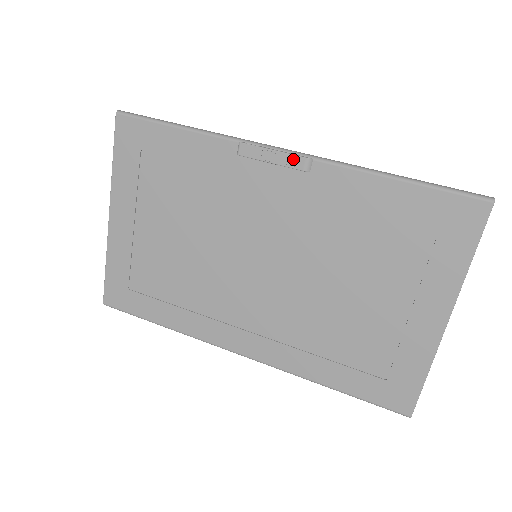
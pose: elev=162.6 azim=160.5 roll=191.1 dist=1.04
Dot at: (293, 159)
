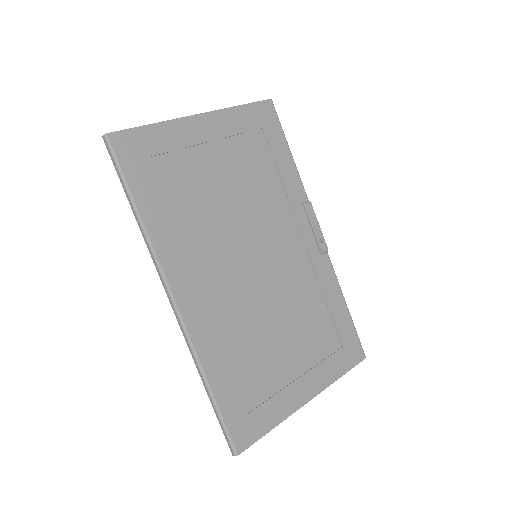
Dot at: (322, 241)
